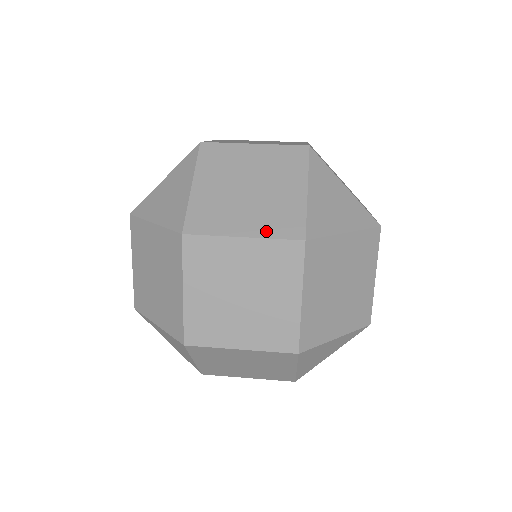
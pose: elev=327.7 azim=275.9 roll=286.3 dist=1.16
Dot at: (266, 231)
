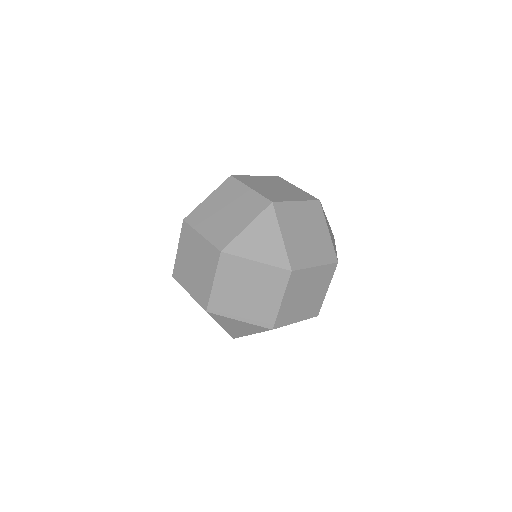
Dot at: (323, 260)
